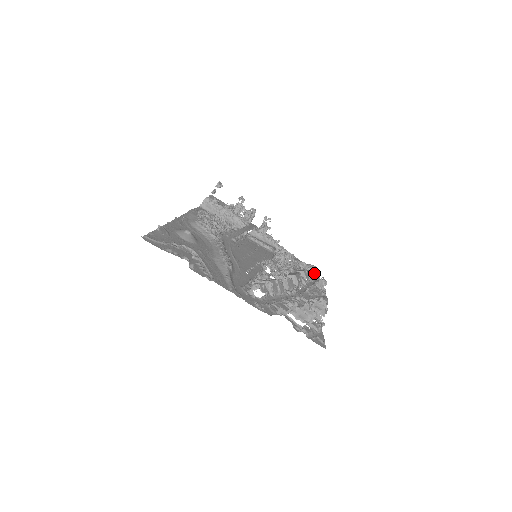
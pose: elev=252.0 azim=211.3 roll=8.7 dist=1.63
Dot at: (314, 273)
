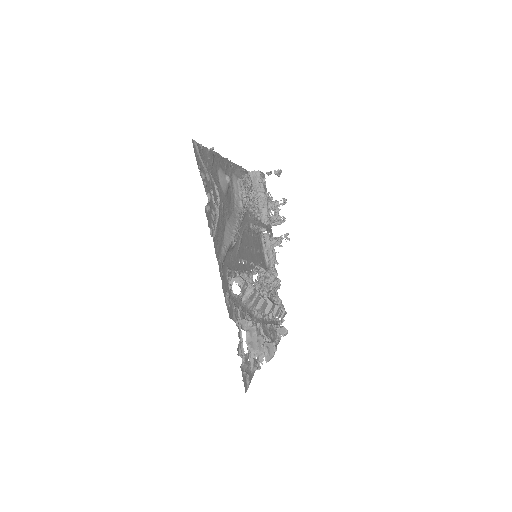
Dot at: (282, 316)
